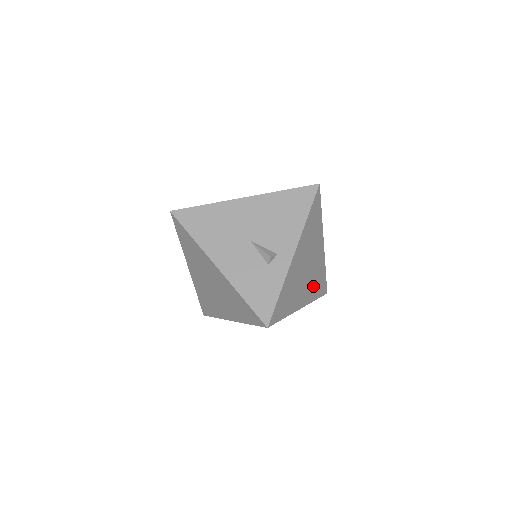
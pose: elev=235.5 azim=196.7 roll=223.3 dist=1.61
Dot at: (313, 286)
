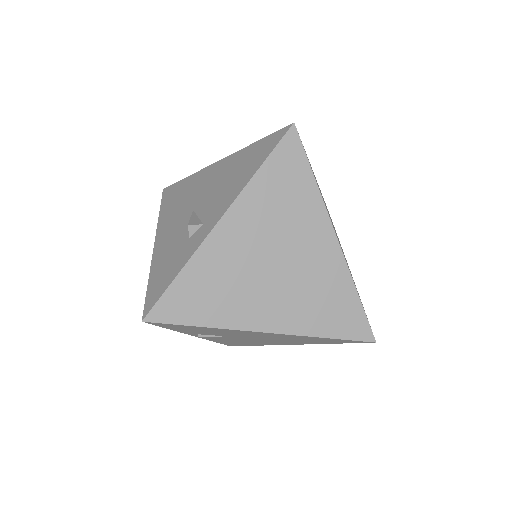
Dot at: (308, 306)
